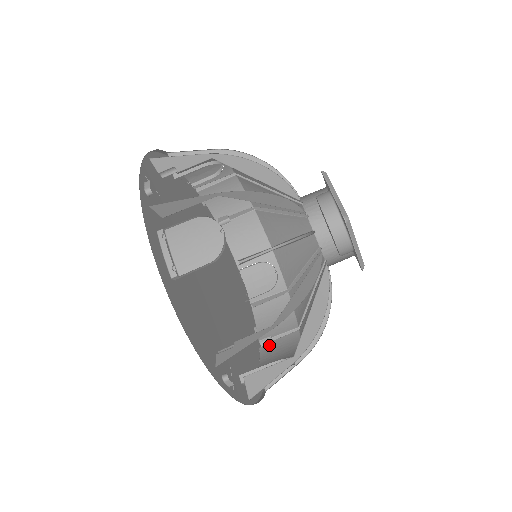
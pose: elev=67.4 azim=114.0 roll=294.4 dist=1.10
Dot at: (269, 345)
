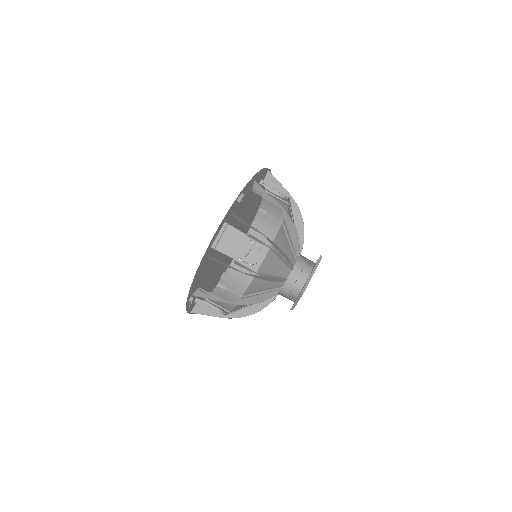
Dot at: occluded
